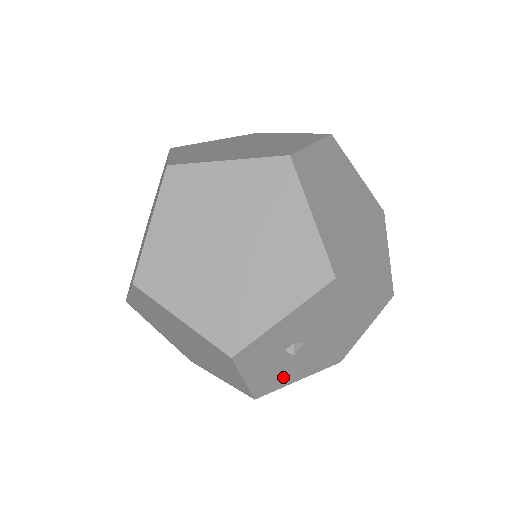
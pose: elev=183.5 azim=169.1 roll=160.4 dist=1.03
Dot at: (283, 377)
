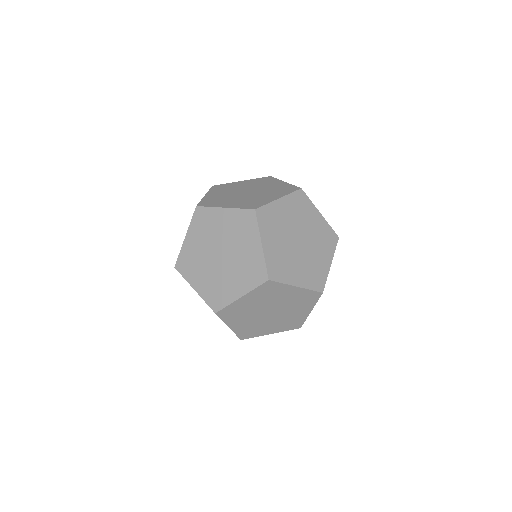
Dot at: occluded
